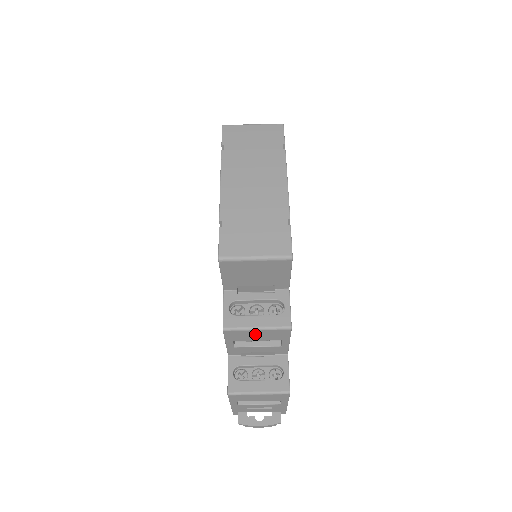
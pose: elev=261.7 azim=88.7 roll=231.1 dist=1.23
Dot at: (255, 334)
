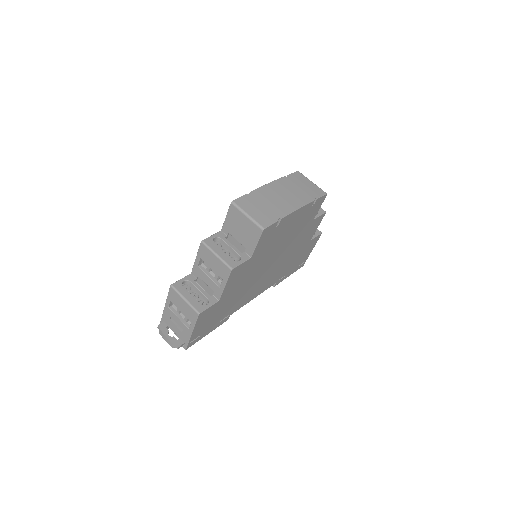
Dot at: (213, 260)
